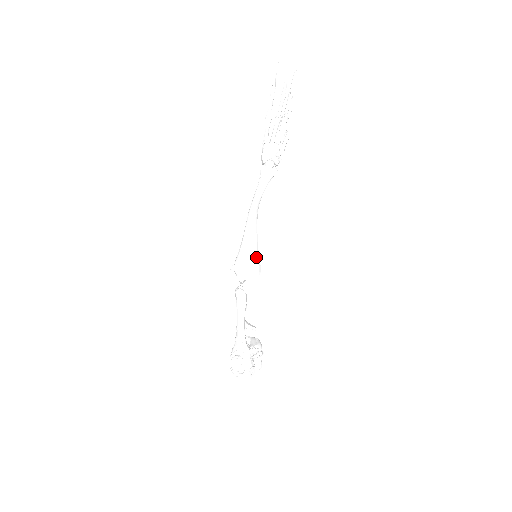
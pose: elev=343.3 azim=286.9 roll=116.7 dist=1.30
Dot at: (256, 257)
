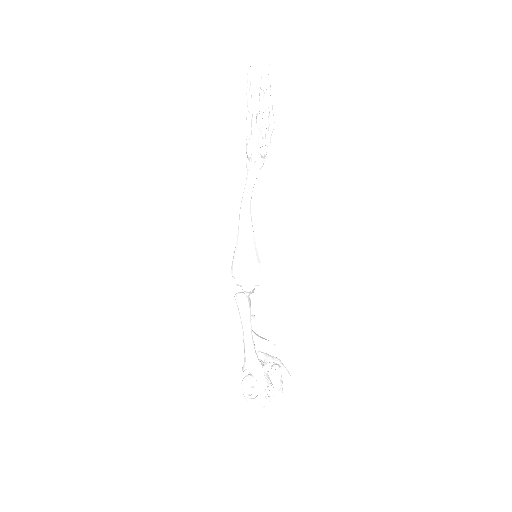
Dot at: (254, 254)
